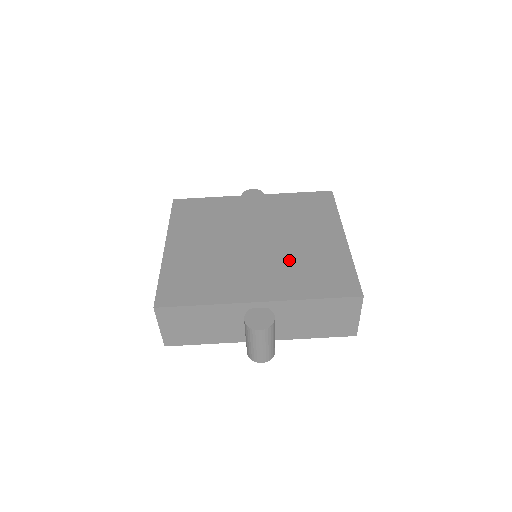
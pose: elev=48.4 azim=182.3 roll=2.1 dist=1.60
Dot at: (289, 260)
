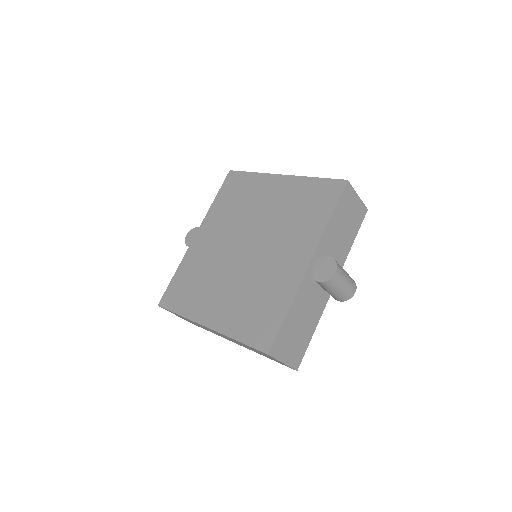
Dot at: (281, 226)
